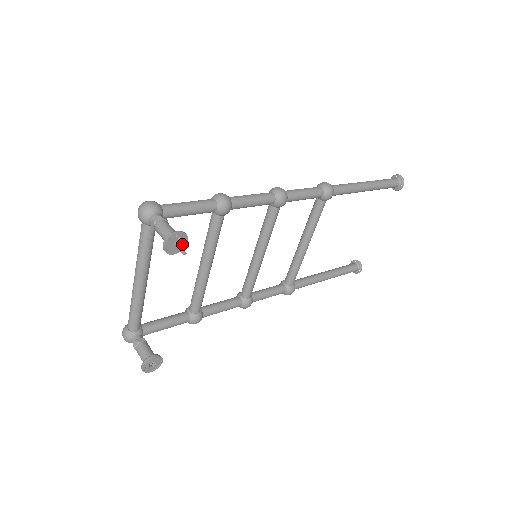
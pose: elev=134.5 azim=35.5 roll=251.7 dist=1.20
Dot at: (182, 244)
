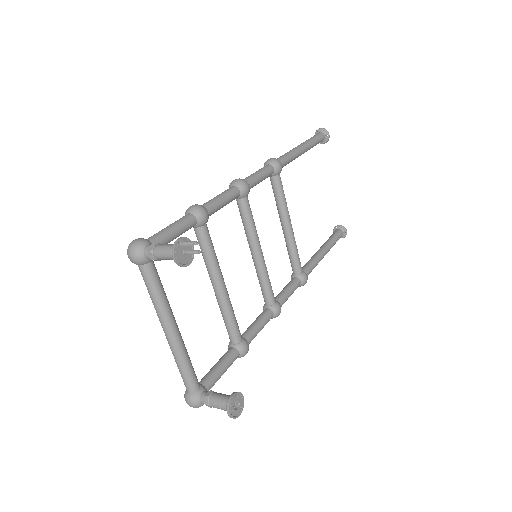
Dot at: (191, 244)
